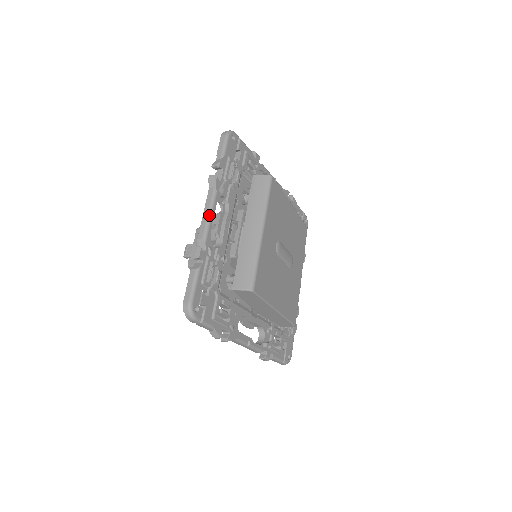
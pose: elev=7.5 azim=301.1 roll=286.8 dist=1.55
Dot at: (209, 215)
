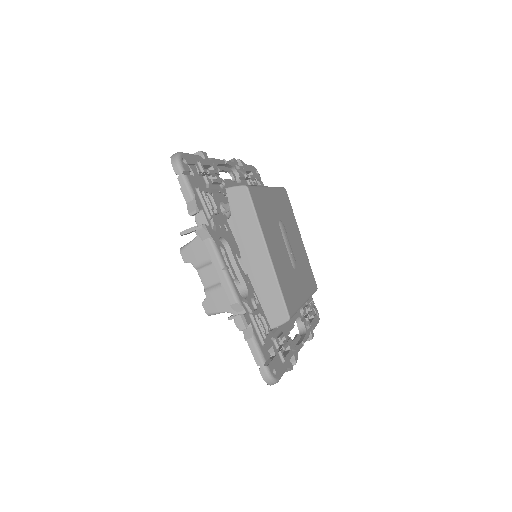
Dot at: (222, 160)
